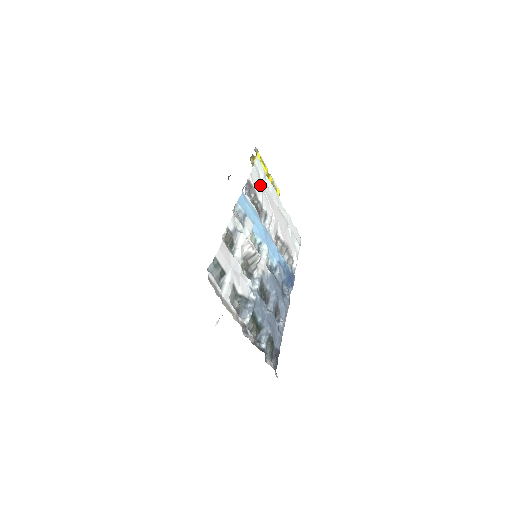
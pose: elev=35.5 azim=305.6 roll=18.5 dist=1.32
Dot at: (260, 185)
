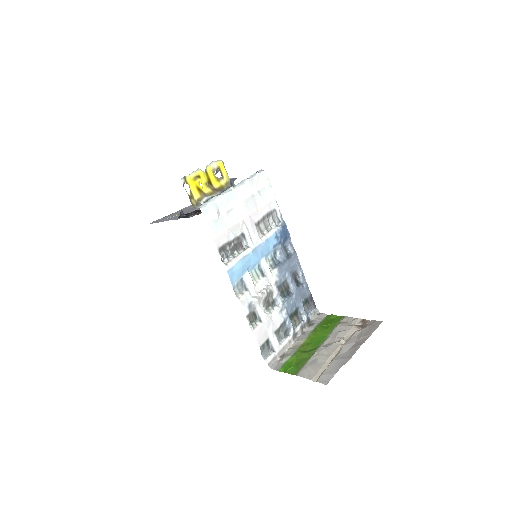
Dot at: (223, 229)
